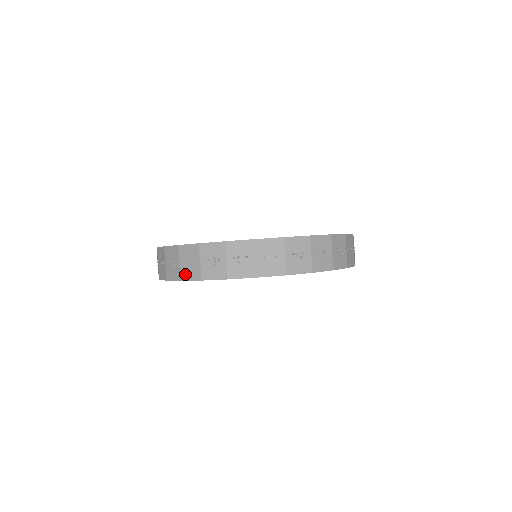
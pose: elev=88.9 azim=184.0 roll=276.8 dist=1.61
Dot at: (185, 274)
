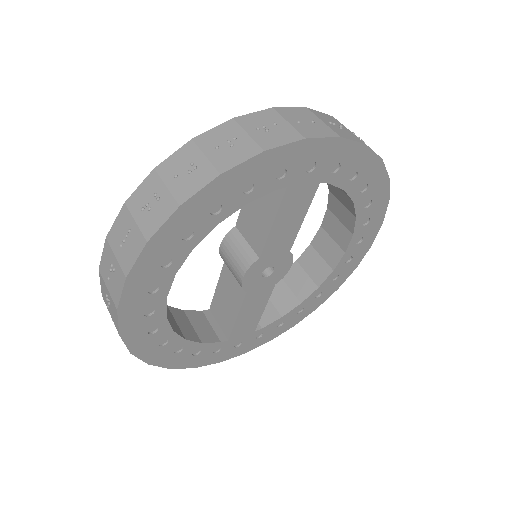
Dot at: (184, 191)
